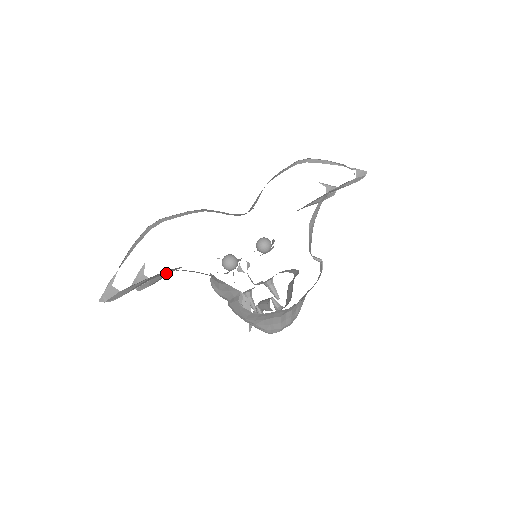
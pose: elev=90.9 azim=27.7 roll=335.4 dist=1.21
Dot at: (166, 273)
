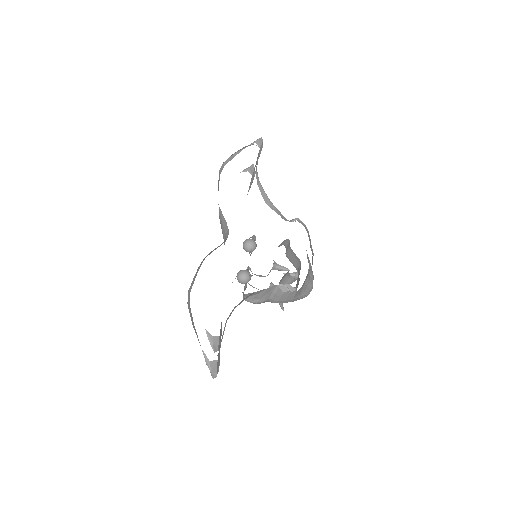
Dot at: (221, 322)
